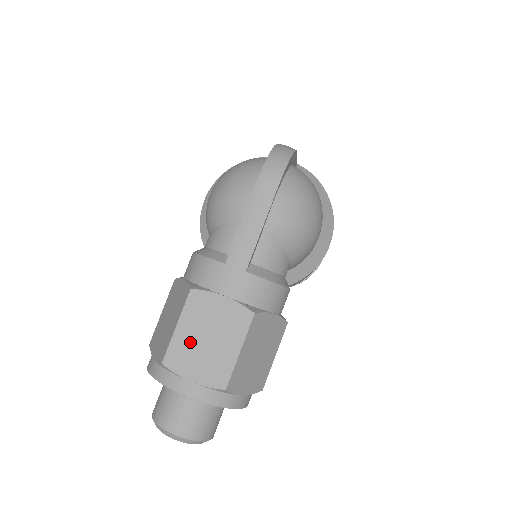
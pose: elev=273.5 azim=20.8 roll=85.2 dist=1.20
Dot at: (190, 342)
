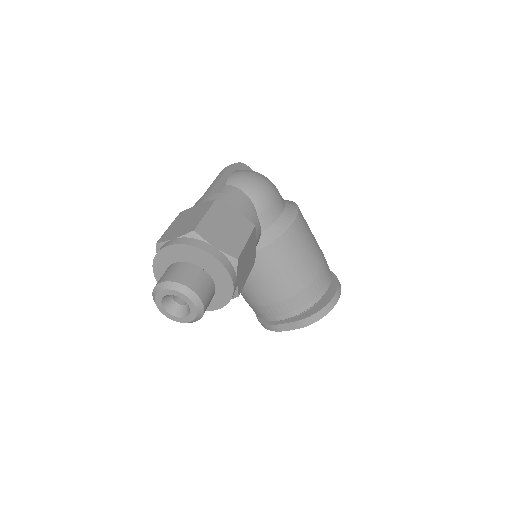
Dot at: (175, 227)
